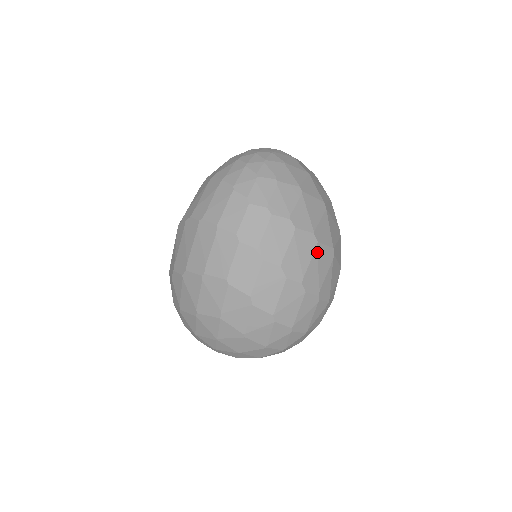
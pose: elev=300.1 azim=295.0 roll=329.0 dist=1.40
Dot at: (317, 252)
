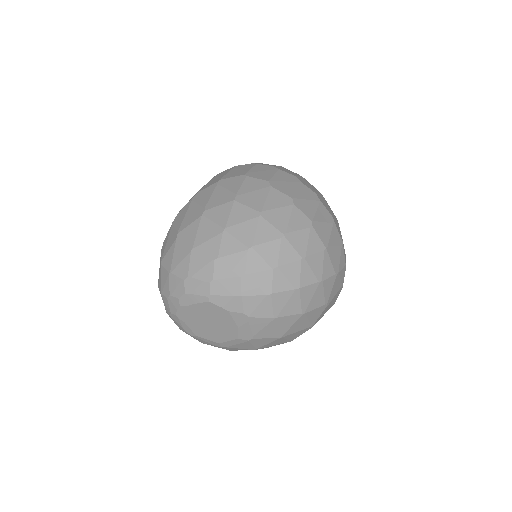
Dot at: (323, 198)
